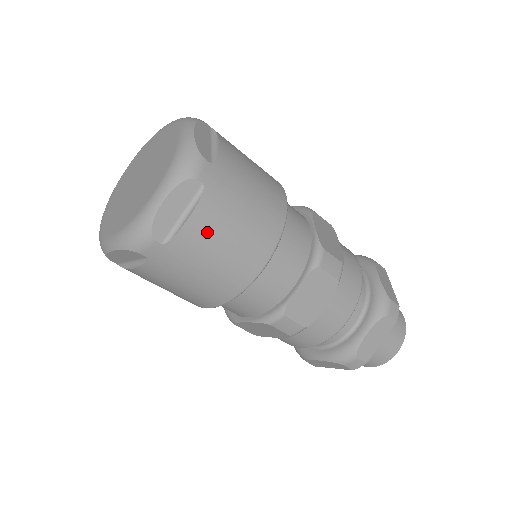
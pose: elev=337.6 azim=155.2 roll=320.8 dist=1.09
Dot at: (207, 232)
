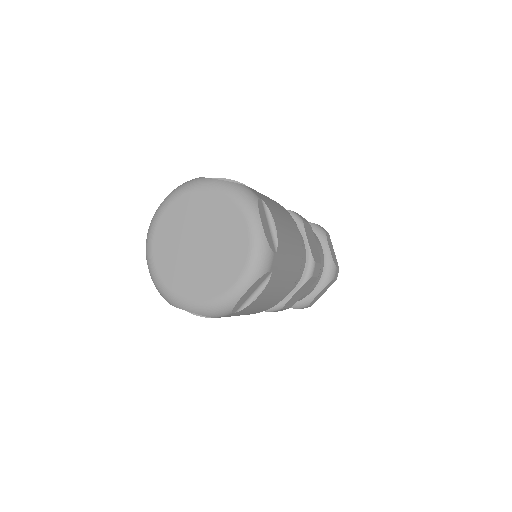
Dot at: (265, 297)
